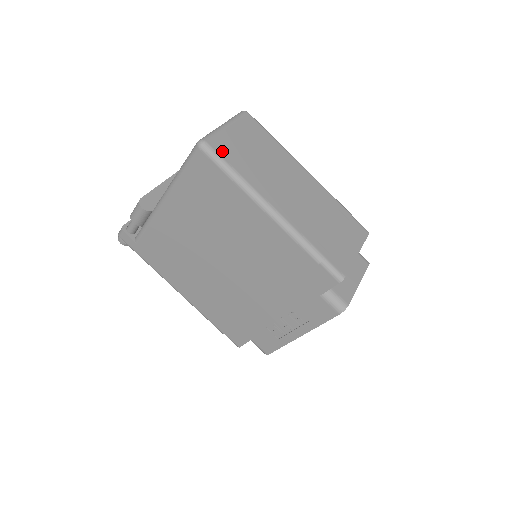
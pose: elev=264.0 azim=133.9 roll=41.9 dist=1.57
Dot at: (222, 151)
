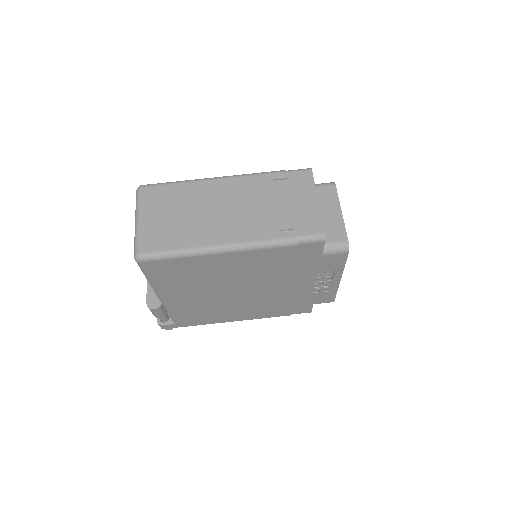
Dot at: (155, 246)
